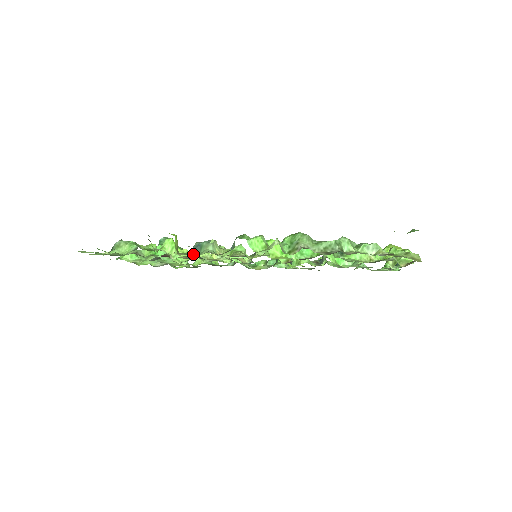
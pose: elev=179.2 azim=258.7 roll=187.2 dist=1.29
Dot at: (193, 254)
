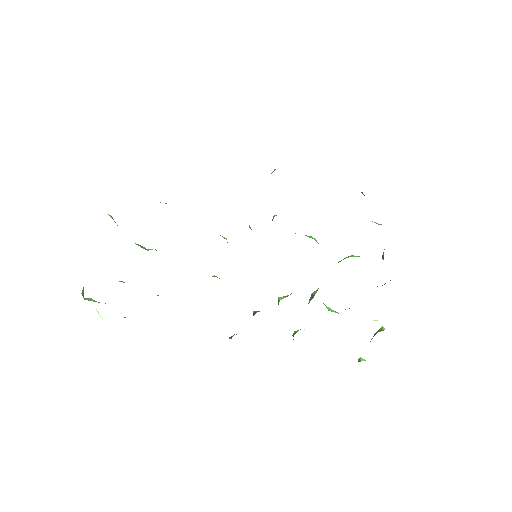
Dot at: occluded
